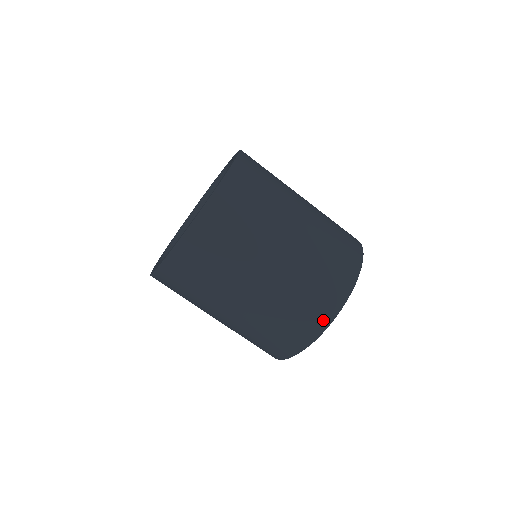
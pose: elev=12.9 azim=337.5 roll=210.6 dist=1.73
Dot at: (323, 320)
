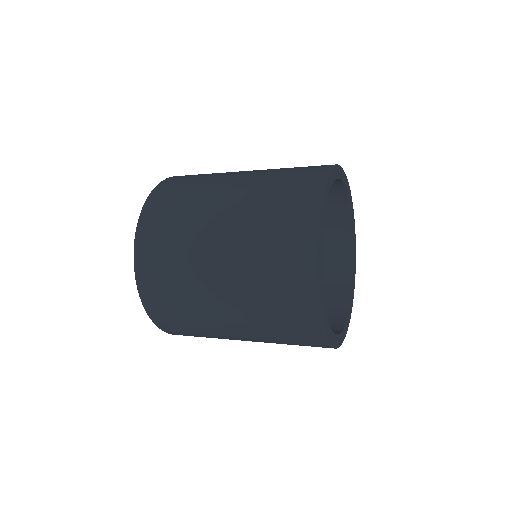
Dot at: (308, 215)
